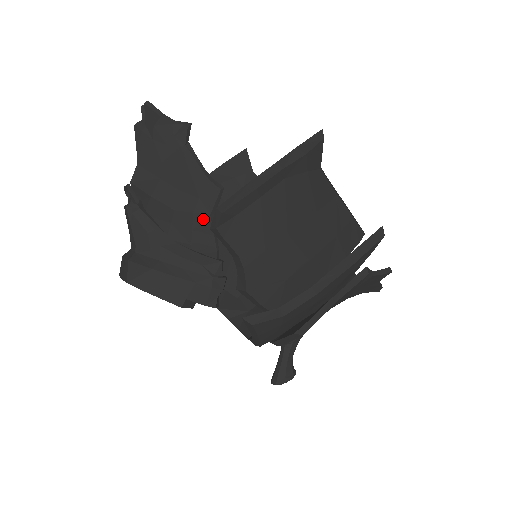
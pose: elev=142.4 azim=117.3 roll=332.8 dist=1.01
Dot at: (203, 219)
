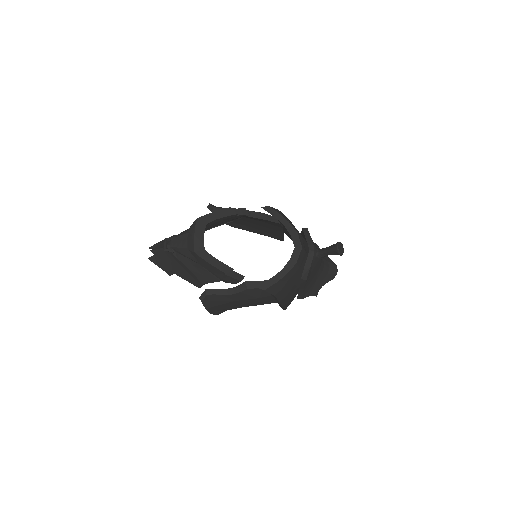
Dot at: occluded
